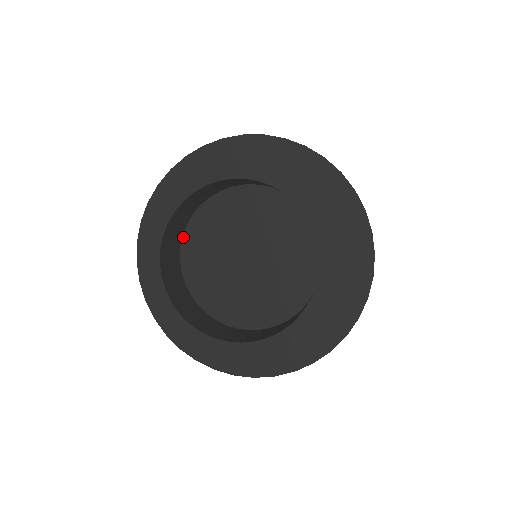
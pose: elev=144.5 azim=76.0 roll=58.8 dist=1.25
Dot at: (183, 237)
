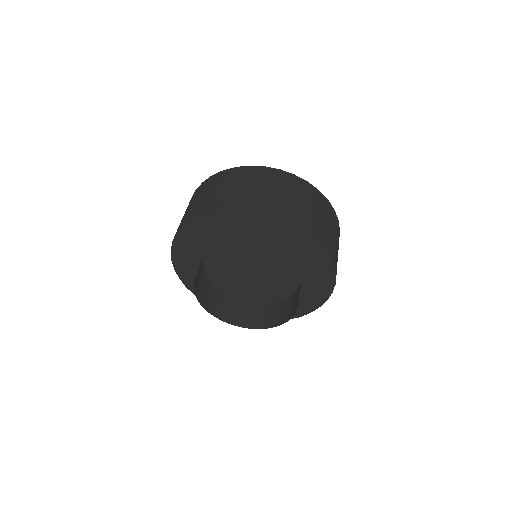
Dot at: (205, 254)
